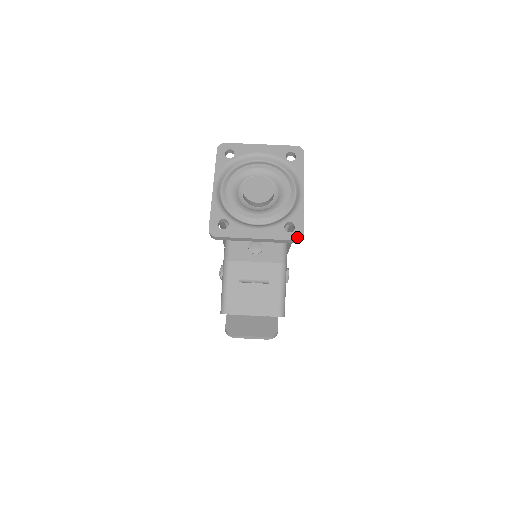
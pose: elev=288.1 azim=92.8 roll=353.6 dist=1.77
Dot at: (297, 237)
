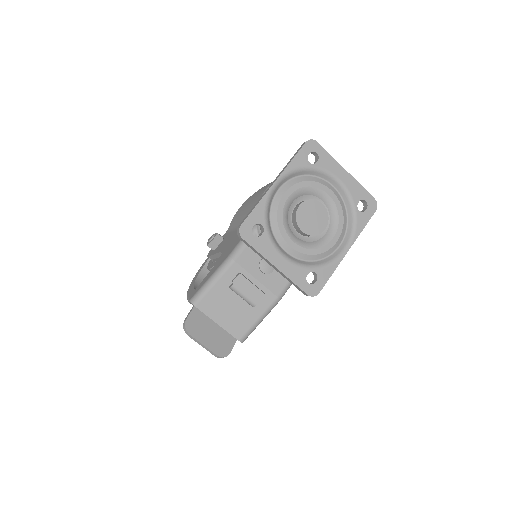
Dot at: (311, 293)
